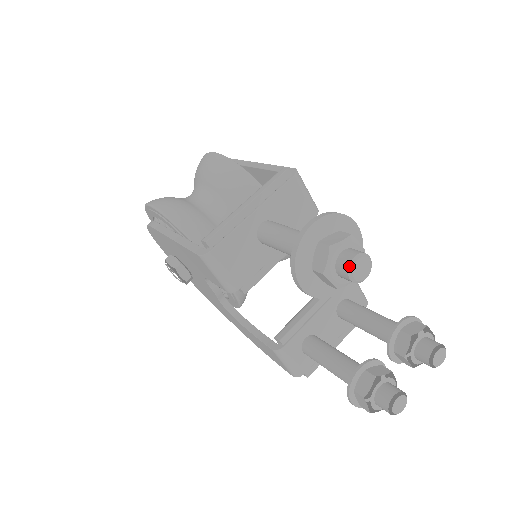
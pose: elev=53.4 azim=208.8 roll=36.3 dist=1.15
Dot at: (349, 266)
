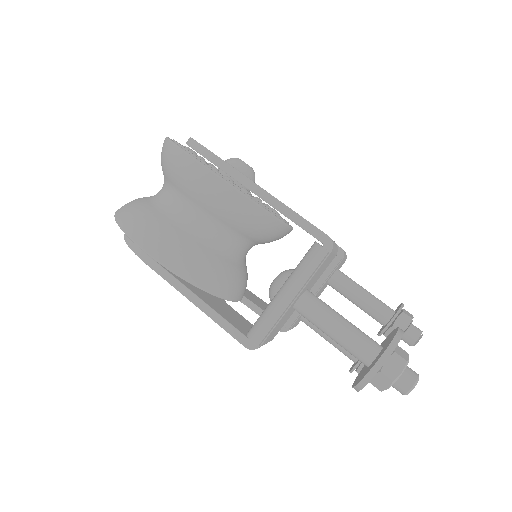
Dot at: (406, 393)
